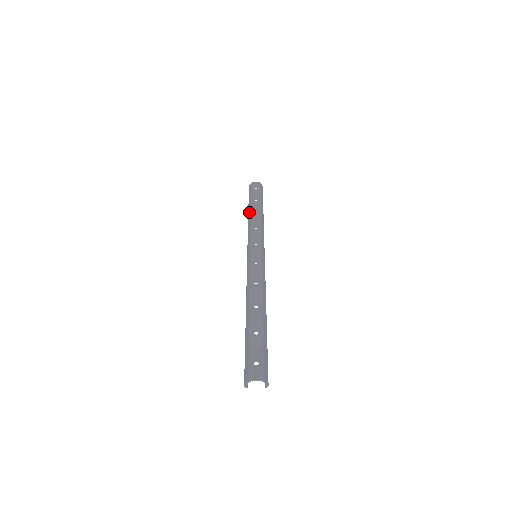
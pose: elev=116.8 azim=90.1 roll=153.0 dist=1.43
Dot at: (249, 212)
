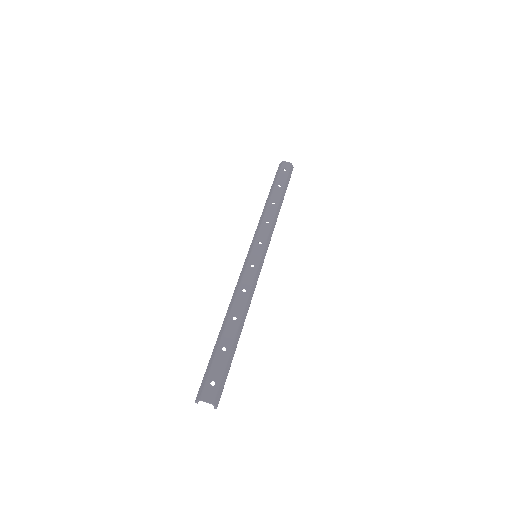
Dot at: (268, 199)
